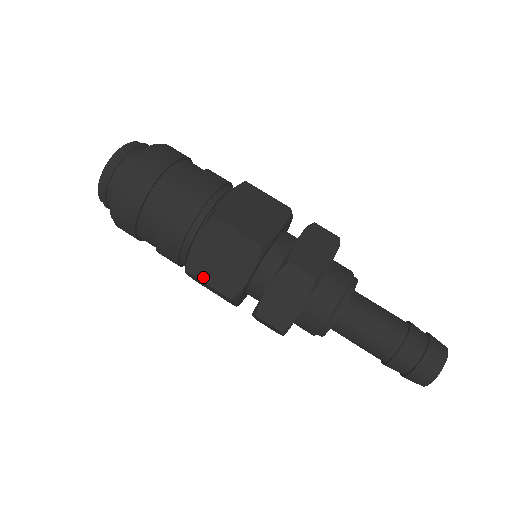
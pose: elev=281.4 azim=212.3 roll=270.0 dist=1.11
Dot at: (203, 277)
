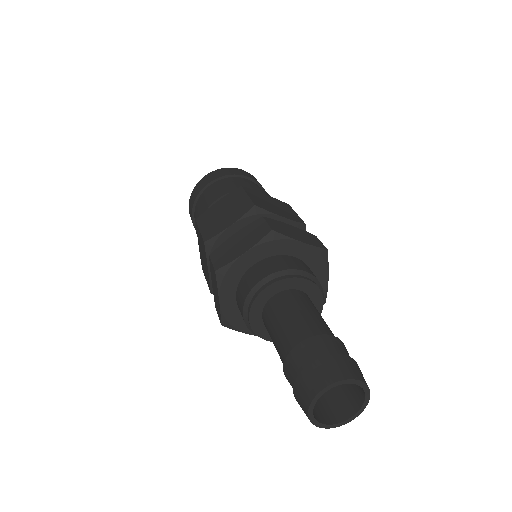
Dot at: (202, 225)
